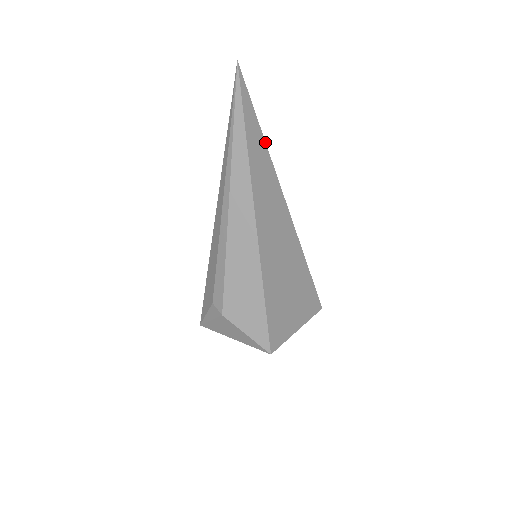
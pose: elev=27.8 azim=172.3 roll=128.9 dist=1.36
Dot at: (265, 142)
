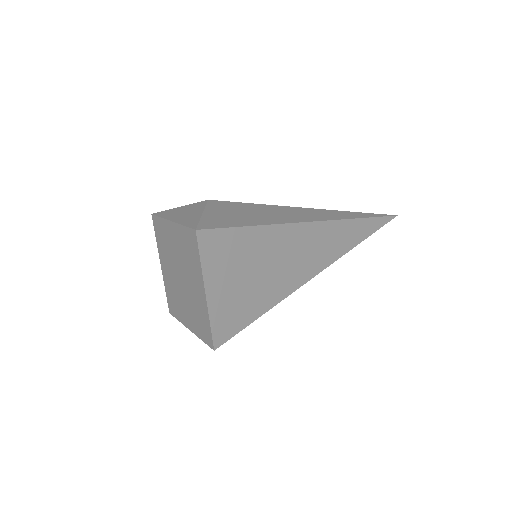
Dot at: (359, 243)
